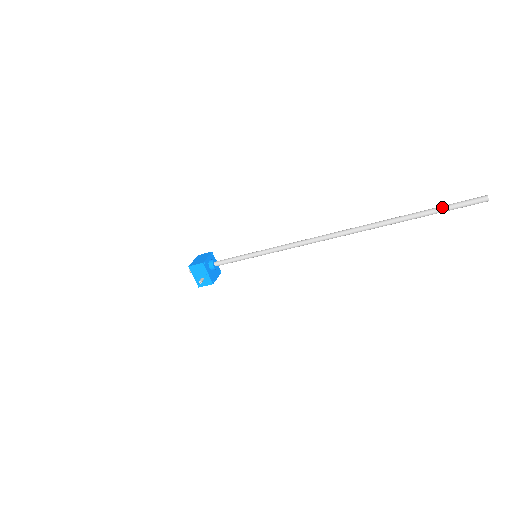
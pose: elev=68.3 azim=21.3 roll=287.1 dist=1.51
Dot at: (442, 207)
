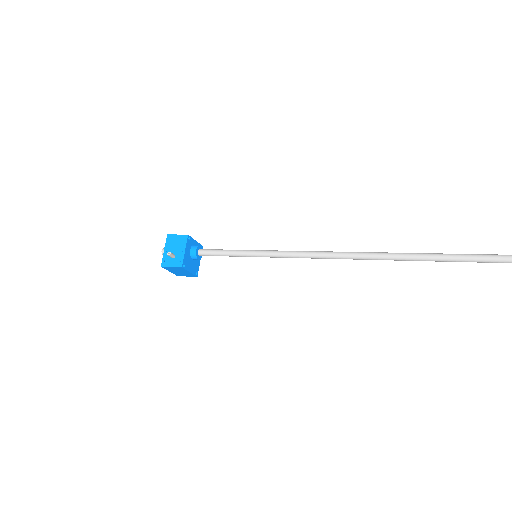
Dot at: out of frame
